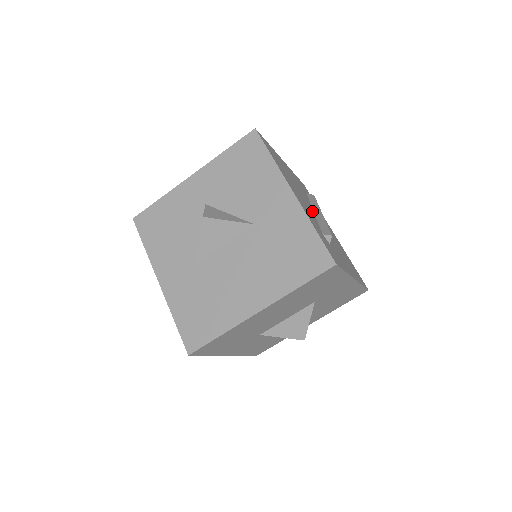
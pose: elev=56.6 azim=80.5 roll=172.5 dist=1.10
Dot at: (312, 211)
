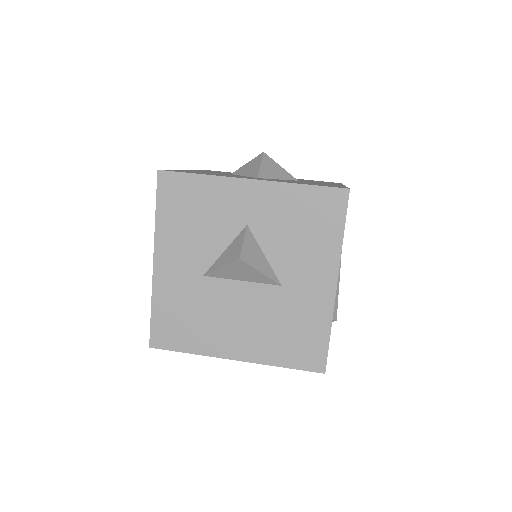
Dot at: occluded
